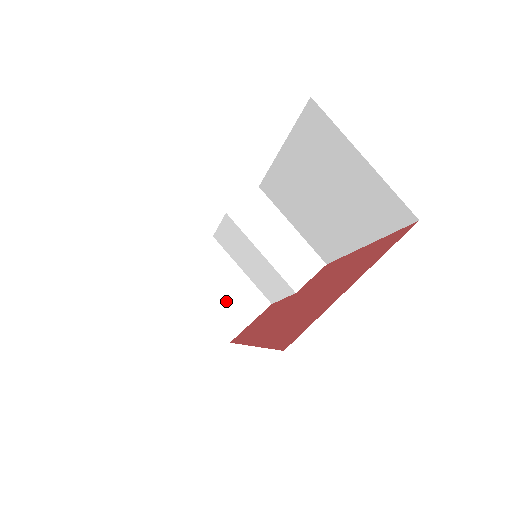
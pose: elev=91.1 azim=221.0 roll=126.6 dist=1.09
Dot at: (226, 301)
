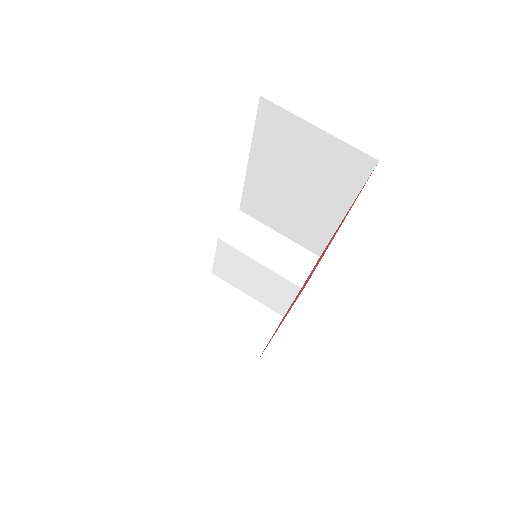
Dot at: (241, 326)
